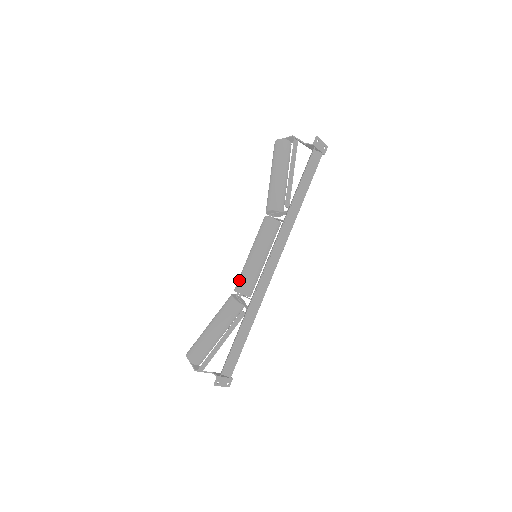
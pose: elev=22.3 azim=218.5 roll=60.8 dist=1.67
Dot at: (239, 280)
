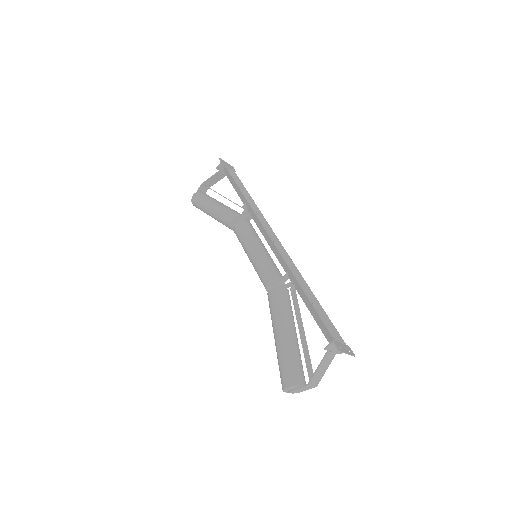
Dot at: (261, 275)
